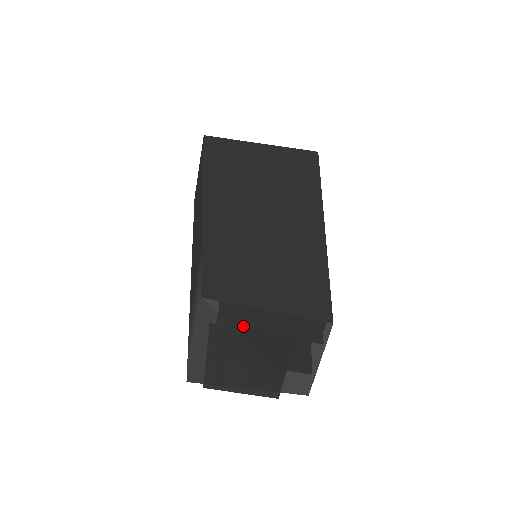
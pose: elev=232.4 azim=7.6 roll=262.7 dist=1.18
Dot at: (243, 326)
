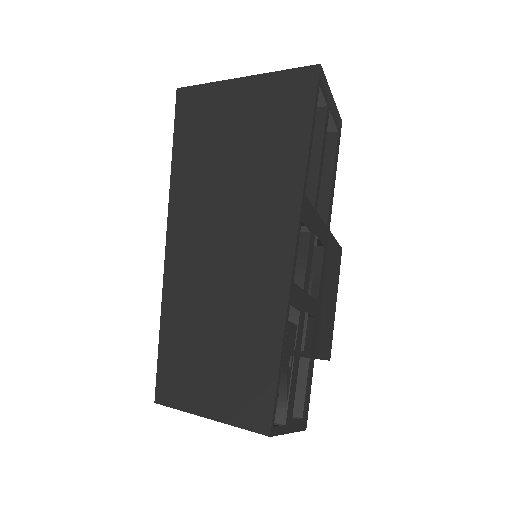
Dot at: occluded
